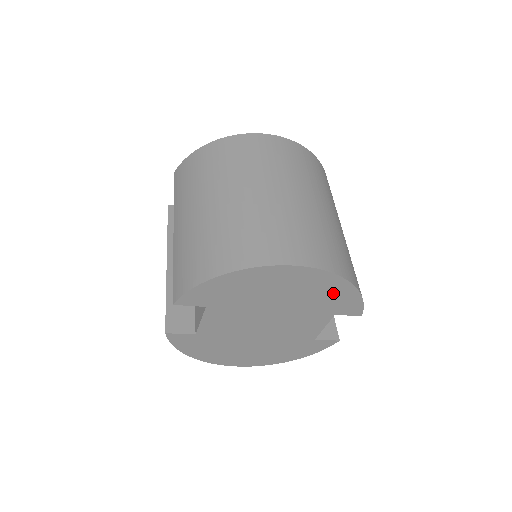
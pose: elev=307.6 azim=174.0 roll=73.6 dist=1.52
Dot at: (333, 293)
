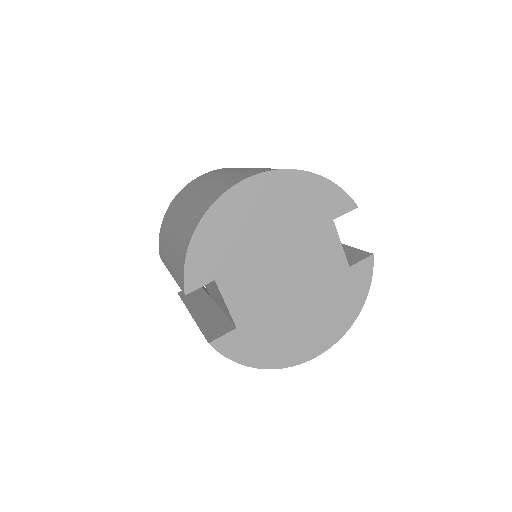
Dot at: (305, 193)
